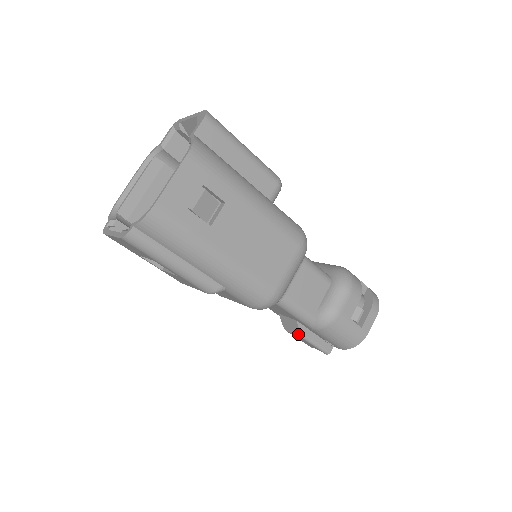
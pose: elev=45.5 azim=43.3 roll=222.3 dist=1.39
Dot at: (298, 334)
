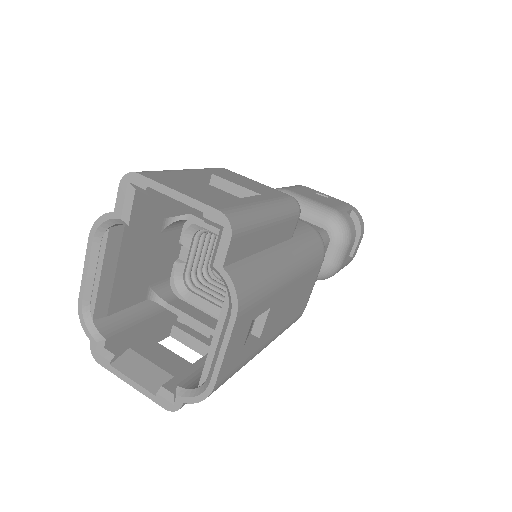
Dot at: occluded
